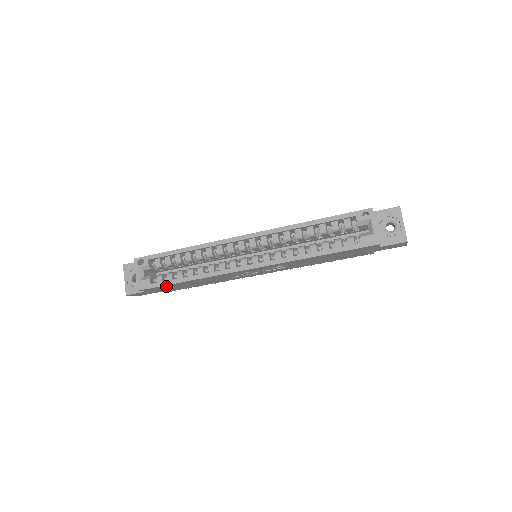
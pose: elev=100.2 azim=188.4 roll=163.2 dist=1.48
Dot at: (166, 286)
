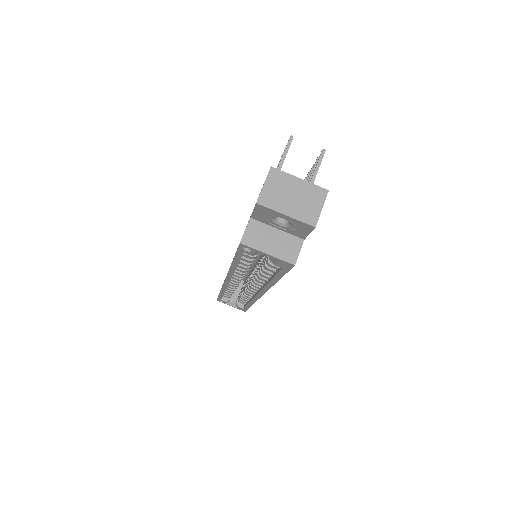
Dot at: occluded
